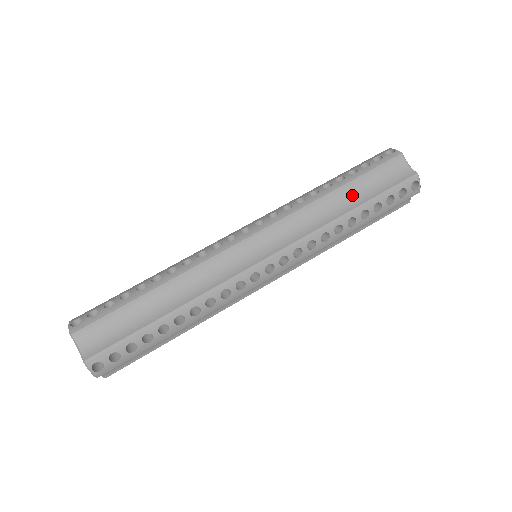
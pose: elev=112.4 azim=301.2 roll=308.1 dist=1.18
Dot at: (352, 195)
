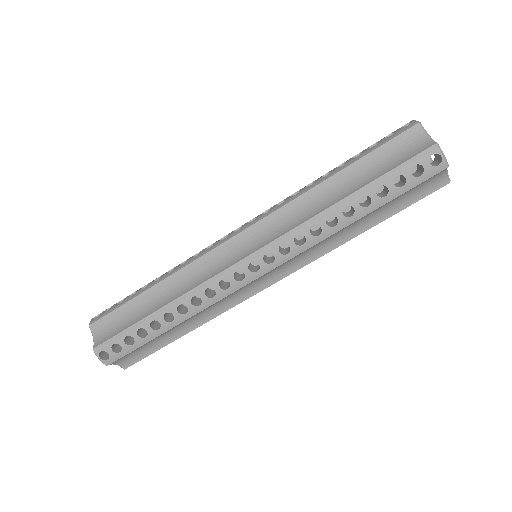
Dot at: (371, 216)
